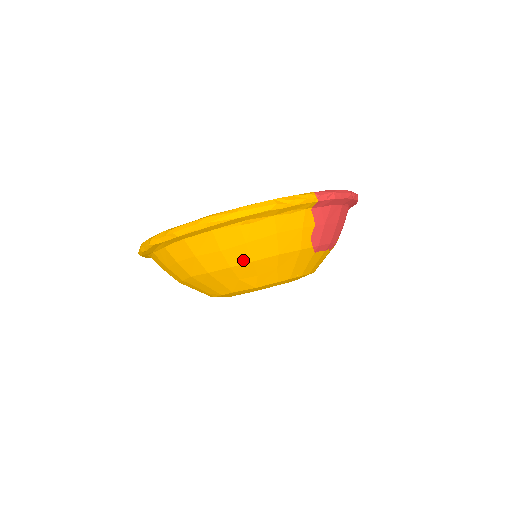
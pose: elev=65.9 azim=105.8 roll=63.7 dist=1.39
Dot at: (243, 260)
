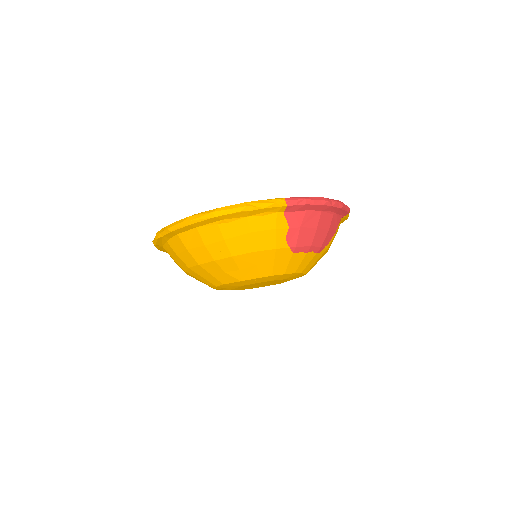
Dot at: (224, 255)
